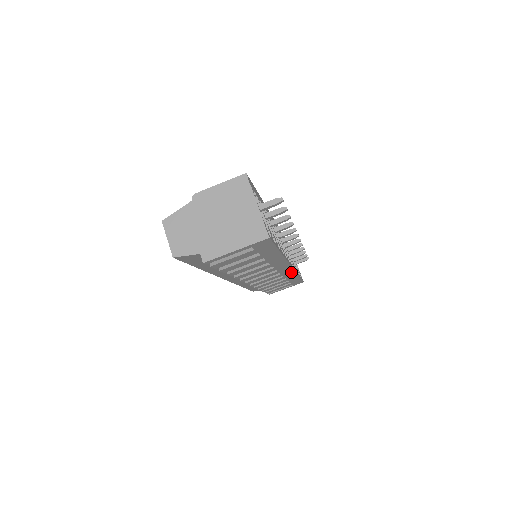
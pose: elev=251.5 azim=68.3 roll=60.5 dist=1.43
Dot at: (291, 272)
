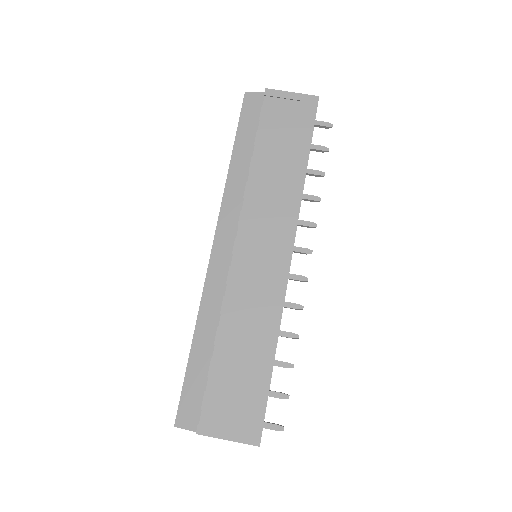
Dot at: (280, 292)
